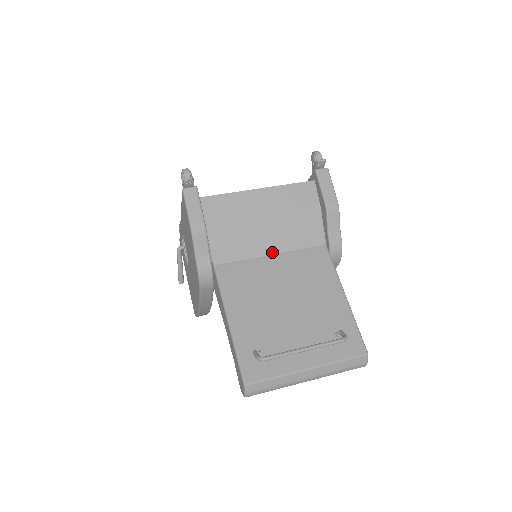
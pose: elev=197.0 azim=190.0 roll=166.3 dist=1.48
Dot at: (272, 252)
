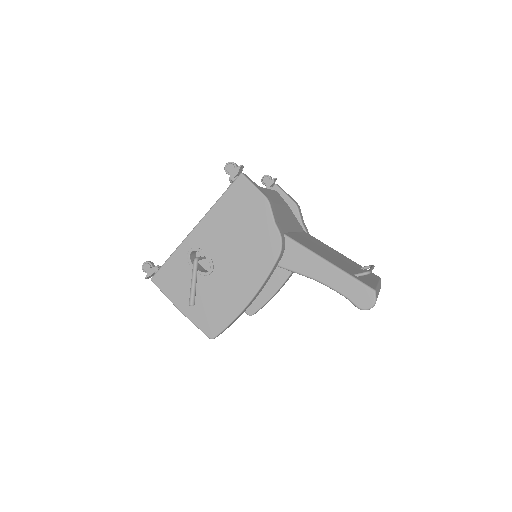
Dot at: (294, 230)
